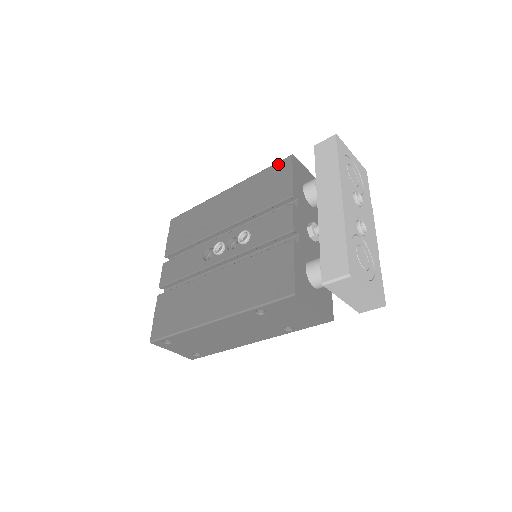
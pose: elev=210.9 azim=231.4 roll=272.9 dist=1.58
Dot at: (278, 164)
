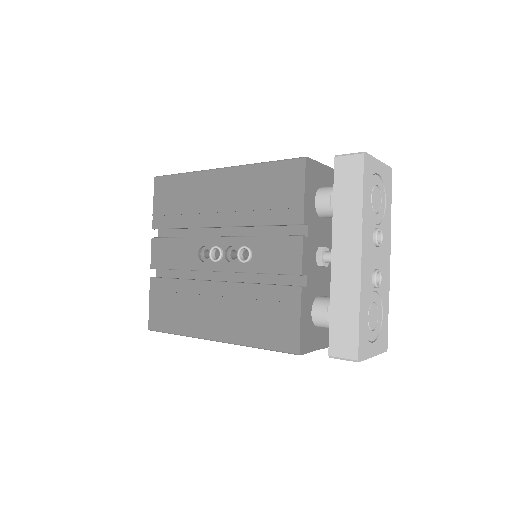
Dot at: (287, 164)
